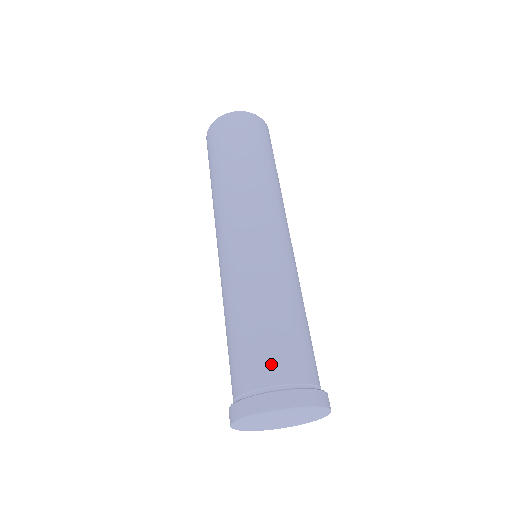
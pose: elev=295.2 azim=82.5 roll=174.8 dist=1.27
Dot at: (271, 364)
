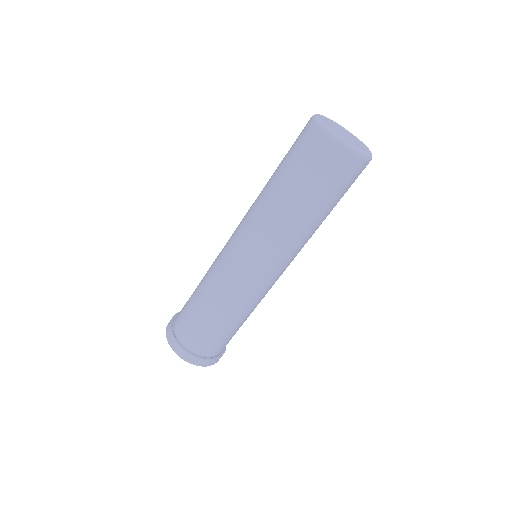
Dot at: (195, 338)
